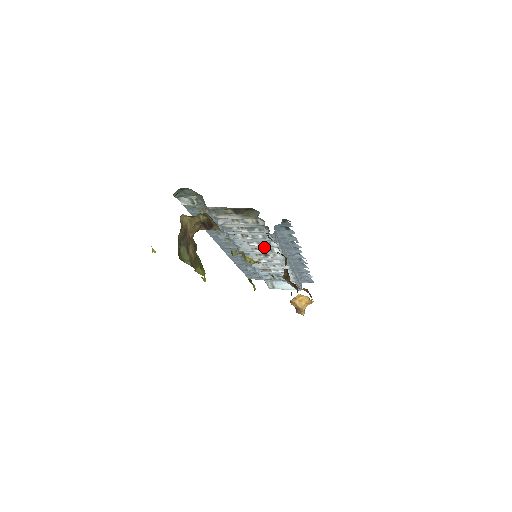
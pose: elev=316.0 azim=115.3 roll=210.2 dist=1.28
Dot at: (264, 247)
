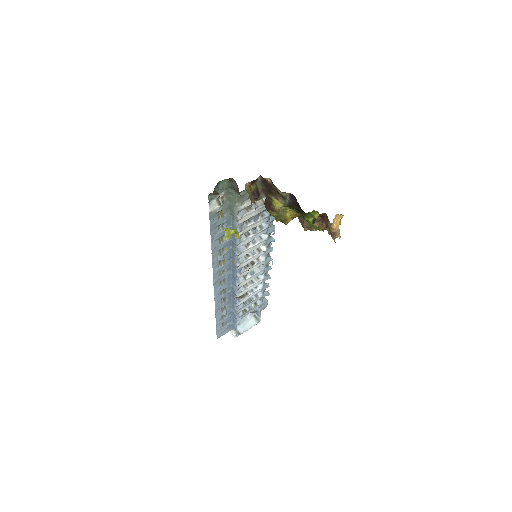
Dot at: (257, 247)
